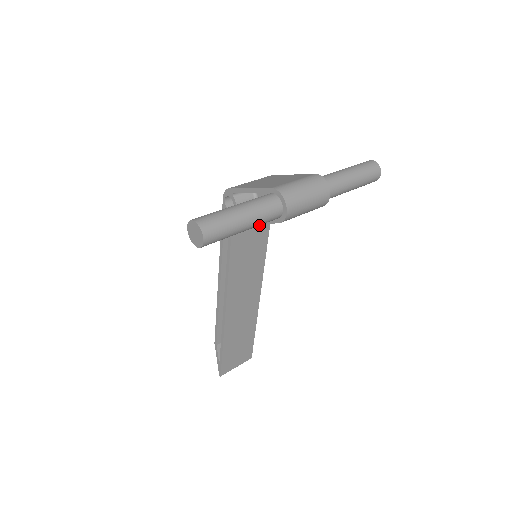
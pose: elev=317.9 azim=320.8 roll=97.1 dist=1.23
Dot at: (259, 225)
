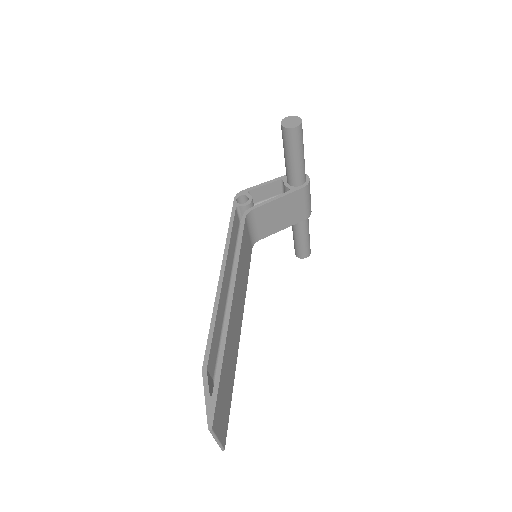
Dot at: (249, 243)
